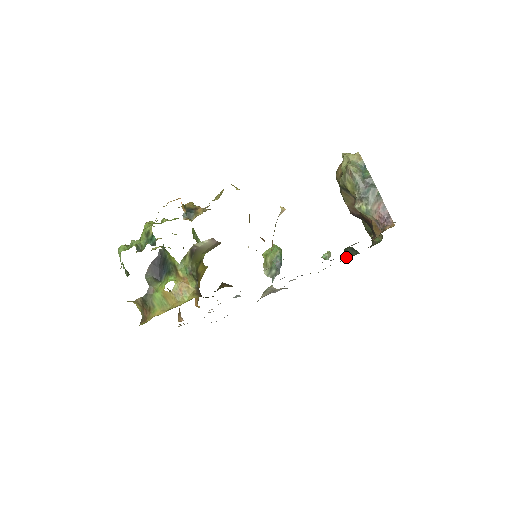
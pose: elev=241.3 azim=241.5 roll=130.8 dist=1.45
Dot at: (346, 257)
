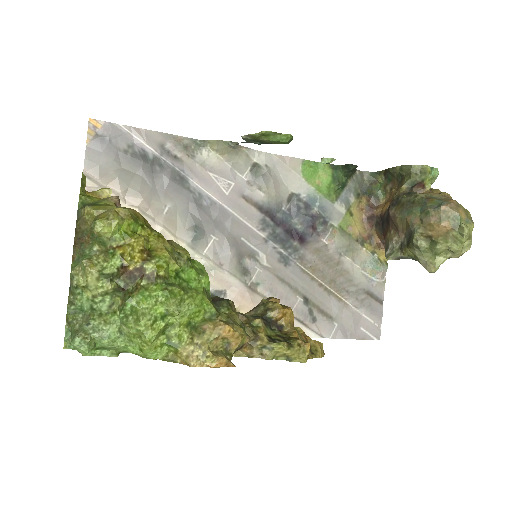
Dot at: (338, 192)
